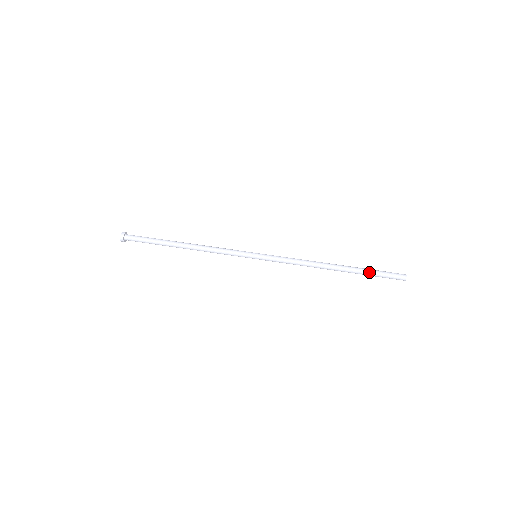
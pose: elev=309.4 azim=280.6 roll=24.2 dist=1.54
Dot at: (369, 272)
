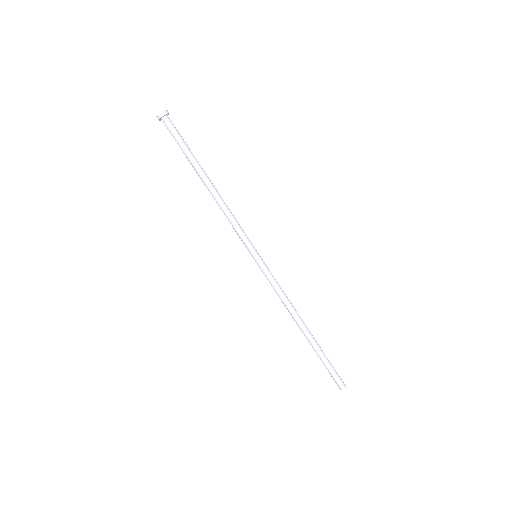
Dot at: (324, 359)
